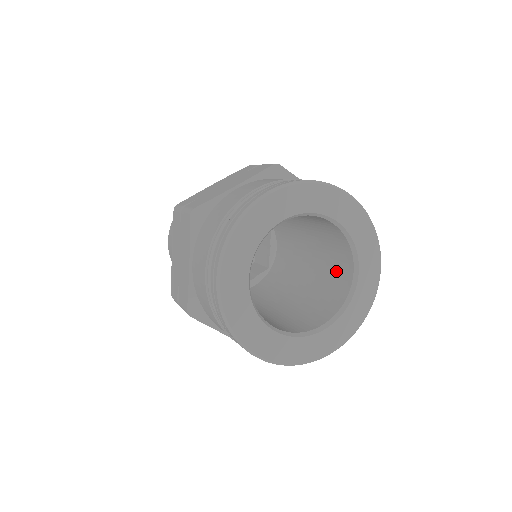
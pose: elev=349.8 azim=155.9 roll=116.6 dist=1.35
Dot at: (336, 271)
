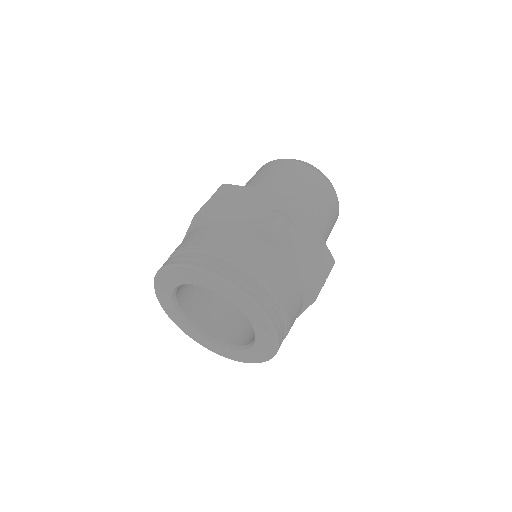
Dot at: occluded
